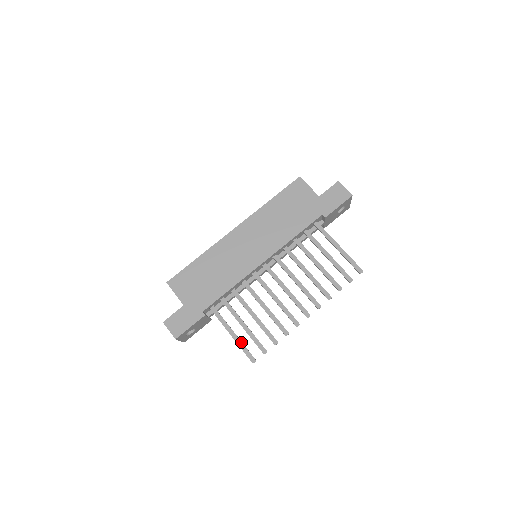
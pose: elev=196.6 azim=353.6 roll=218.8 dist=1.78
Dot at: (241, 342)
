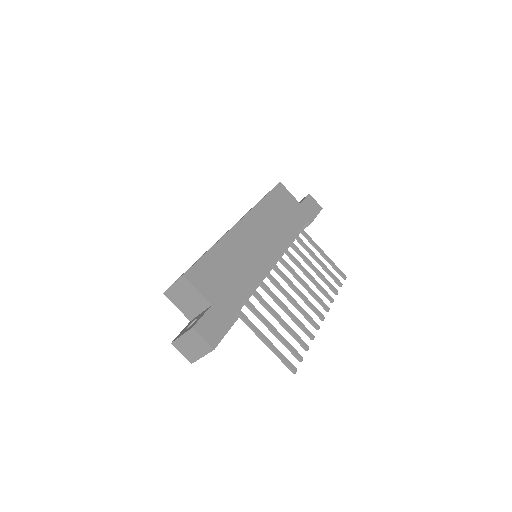
Dot at: (278, 350)
